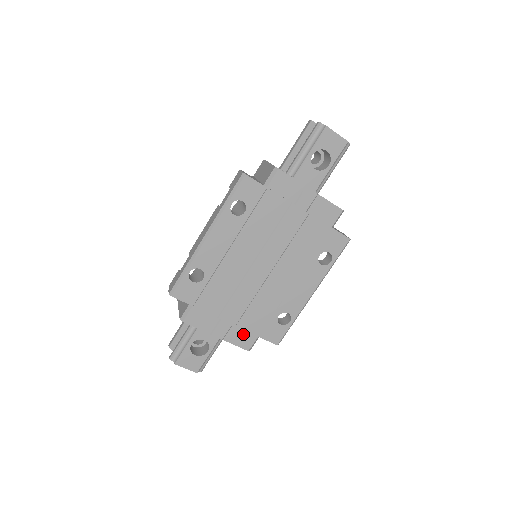
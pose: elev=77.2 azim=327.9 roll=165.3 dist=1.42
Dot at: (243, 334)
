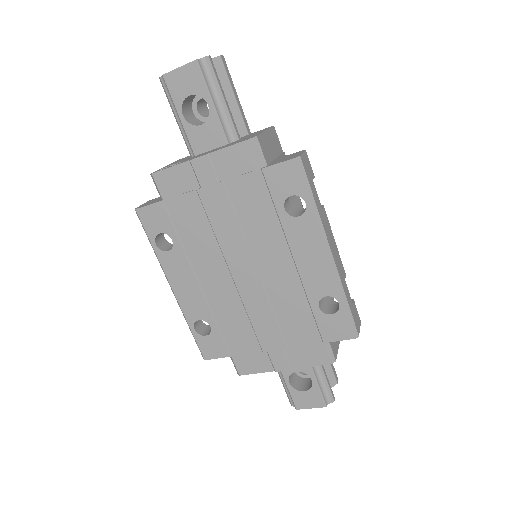
Dot at: (306, 350)
